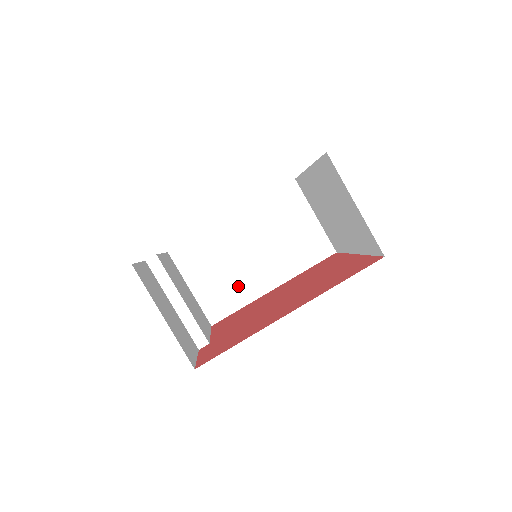
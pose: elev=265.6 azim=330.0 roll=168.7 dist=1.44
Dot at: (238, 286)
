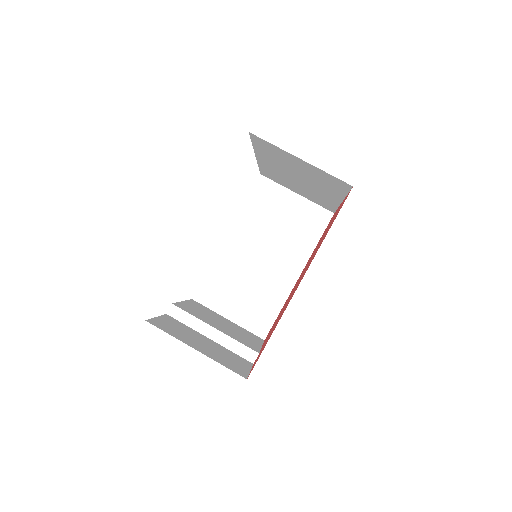
Dot at: (267, 293)
